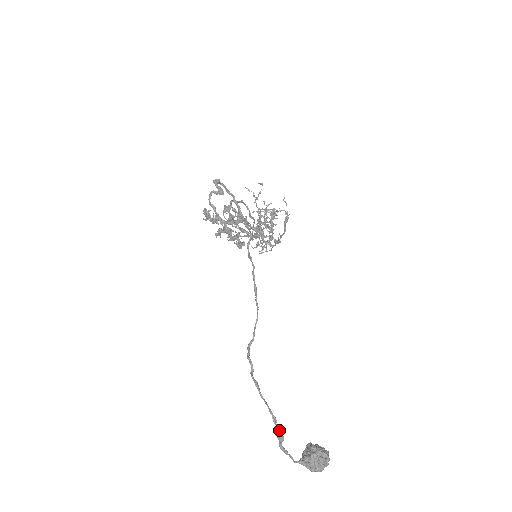
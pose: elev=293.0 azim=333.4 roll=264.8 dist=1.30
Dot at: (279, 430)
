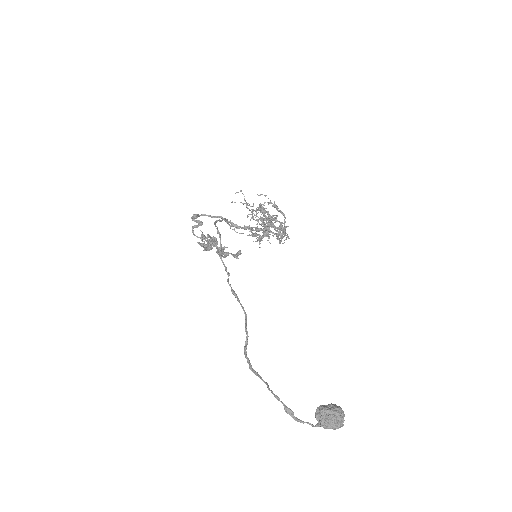
Dot at: (284, 405)
